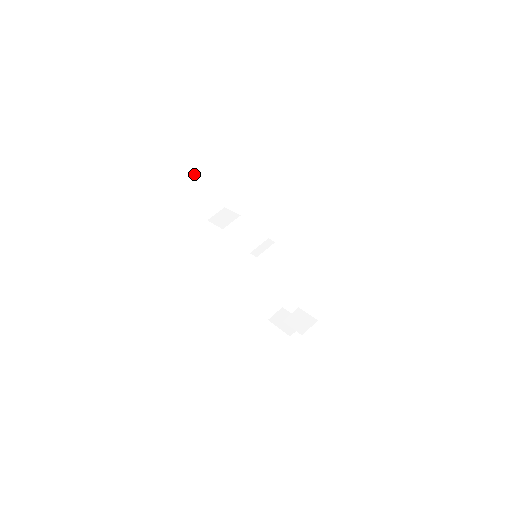
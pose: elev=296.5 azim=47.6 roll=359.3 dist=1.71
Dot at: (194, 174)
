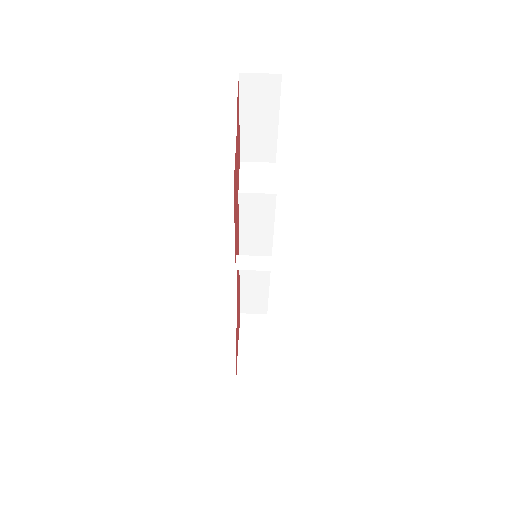
Dot at: (257, 91)
